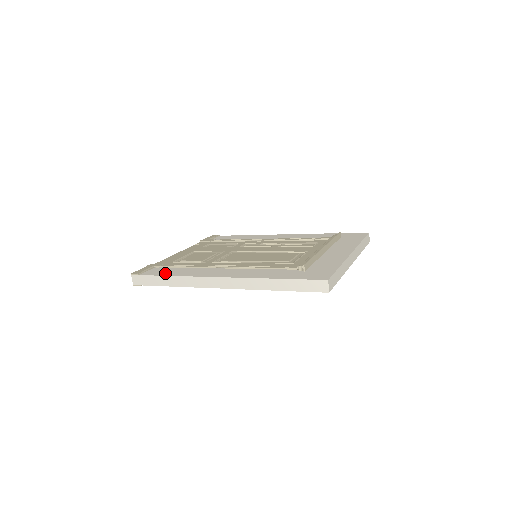
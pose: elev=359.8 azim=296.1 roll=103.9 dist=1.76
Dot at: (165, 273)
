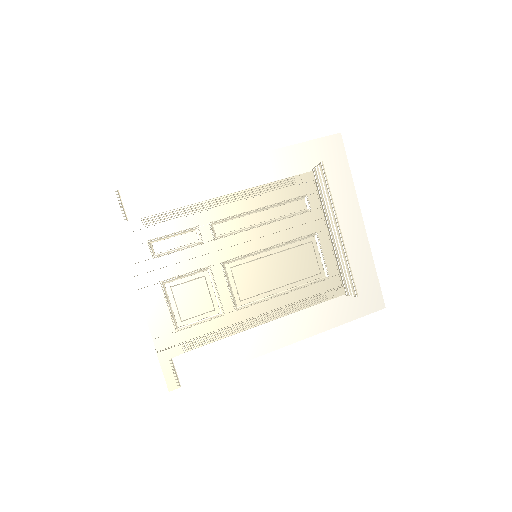
Dot at: (211, 367)
